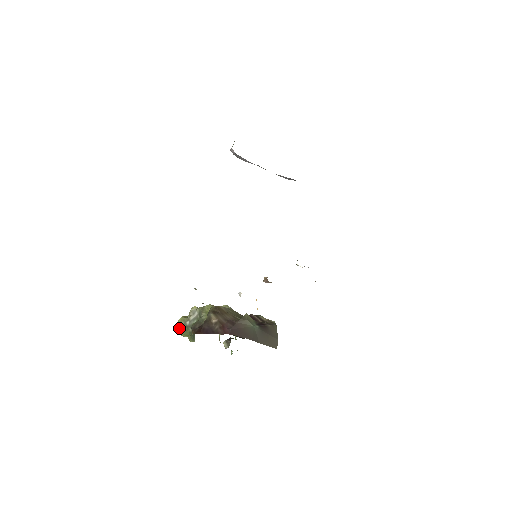
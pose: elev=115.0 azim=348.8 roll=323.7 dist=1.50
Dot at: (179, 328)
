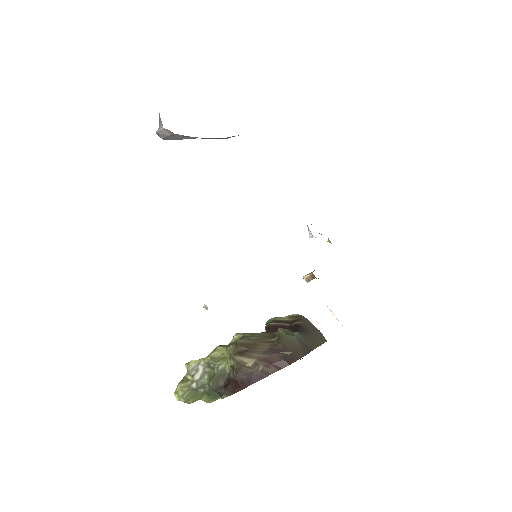
Dot at: (184, 399)
